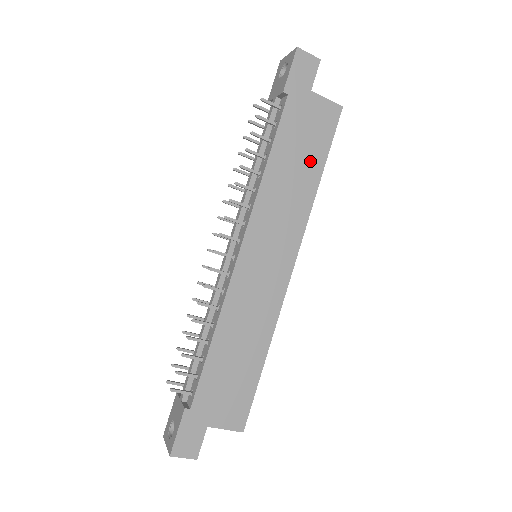
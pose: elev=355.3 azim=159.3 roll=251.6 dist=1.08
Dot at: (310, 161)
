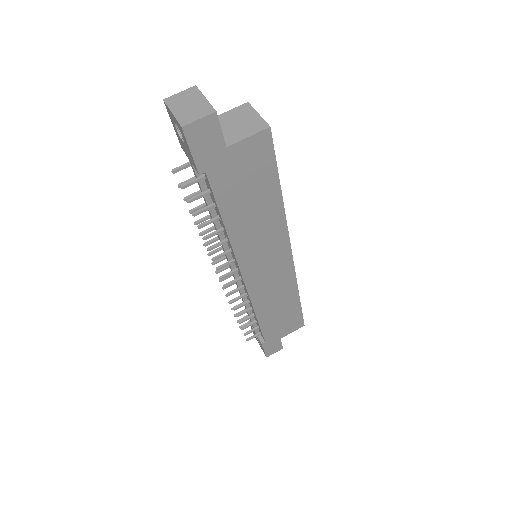
Dot at: (264, 194)
